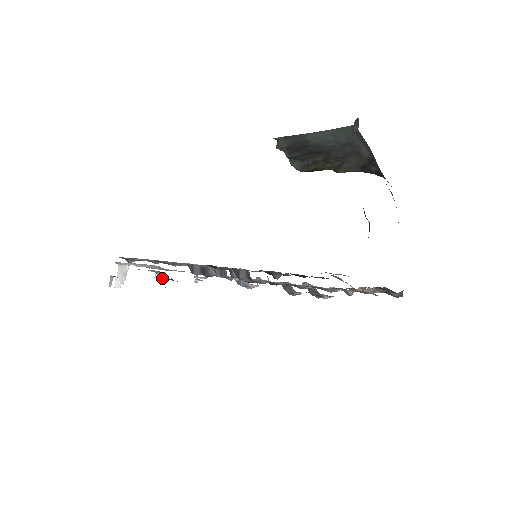
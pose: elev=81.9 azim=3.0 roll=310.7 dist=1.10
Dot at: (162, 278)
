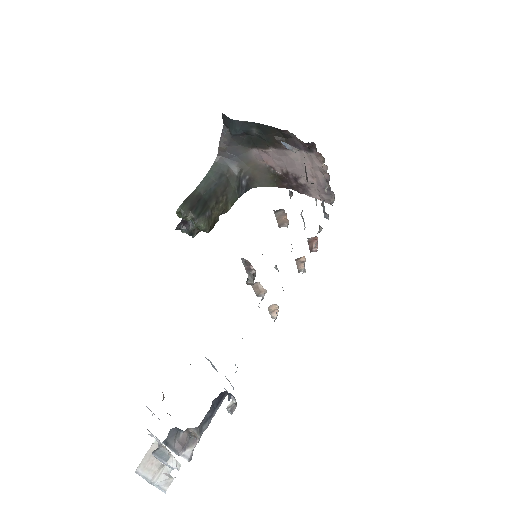
Dot at: (199, 433)
